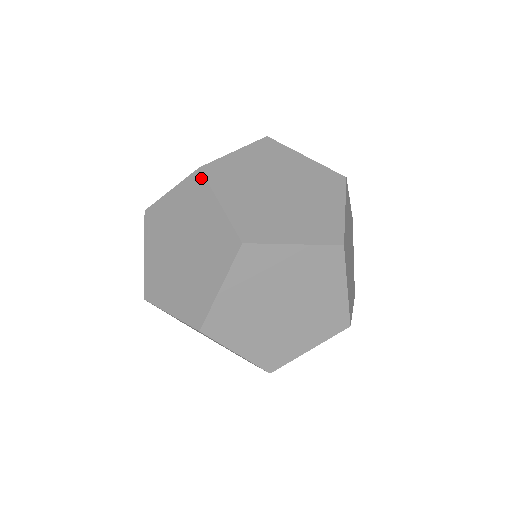
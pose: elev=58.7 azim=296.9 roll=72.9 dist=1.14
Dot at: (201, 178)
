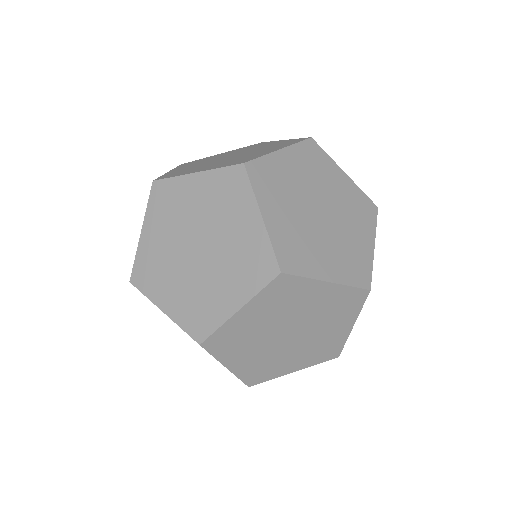
Dot at: (243, 177)
